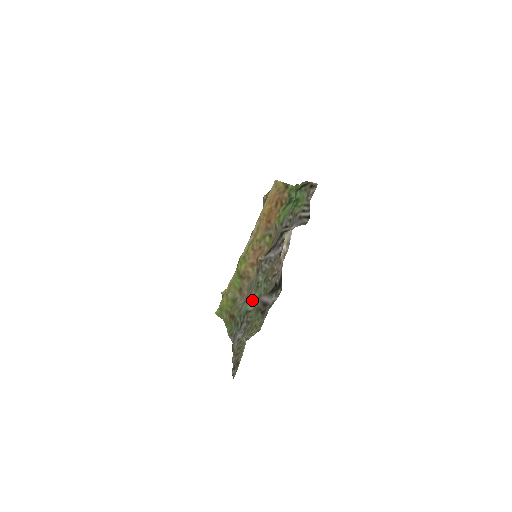
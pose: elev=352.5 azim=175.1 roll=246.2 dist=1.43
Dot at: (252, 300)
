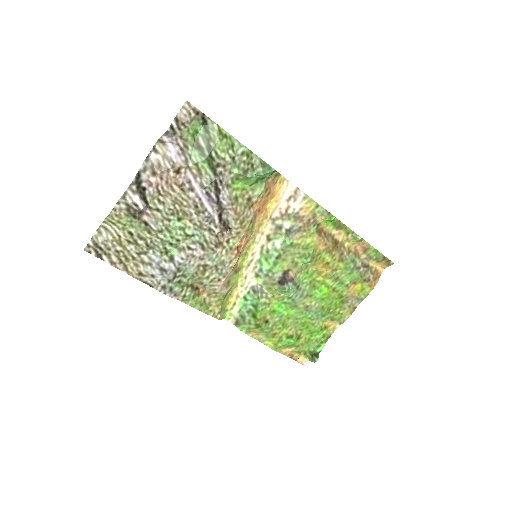
Dot at: (176, 244)
